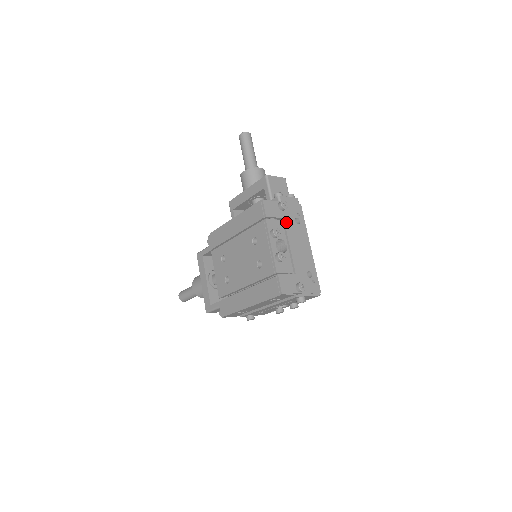
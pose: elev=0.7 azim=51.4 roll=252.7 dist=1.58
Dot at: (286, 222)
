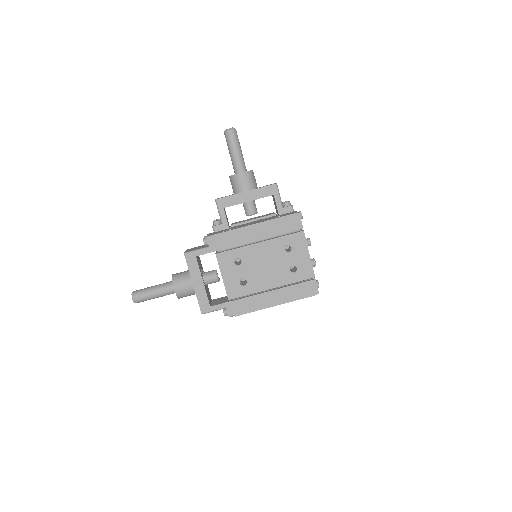
Dot at: occluded
